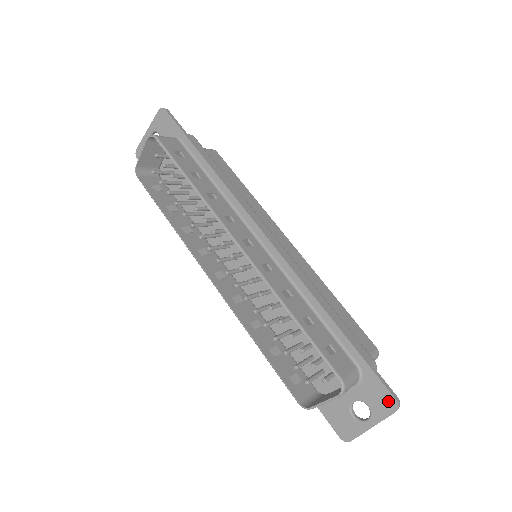
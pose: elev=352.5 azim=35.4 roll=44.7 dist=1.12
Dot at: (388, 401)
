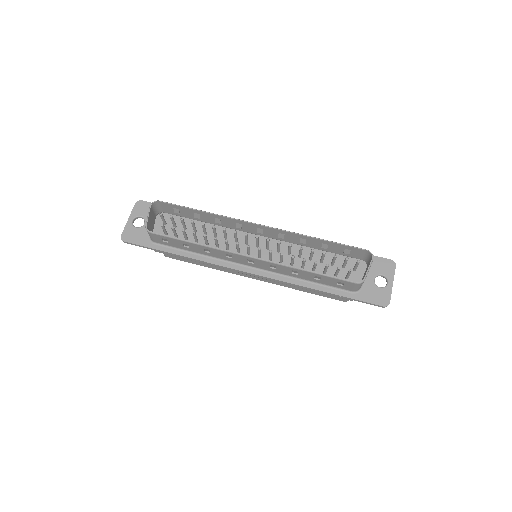
Dot at: (389, 263)
